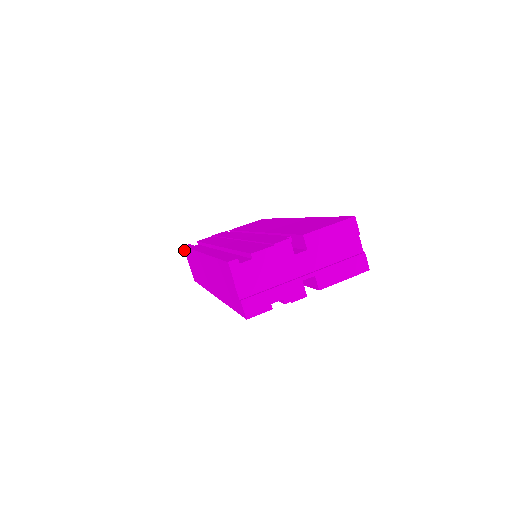
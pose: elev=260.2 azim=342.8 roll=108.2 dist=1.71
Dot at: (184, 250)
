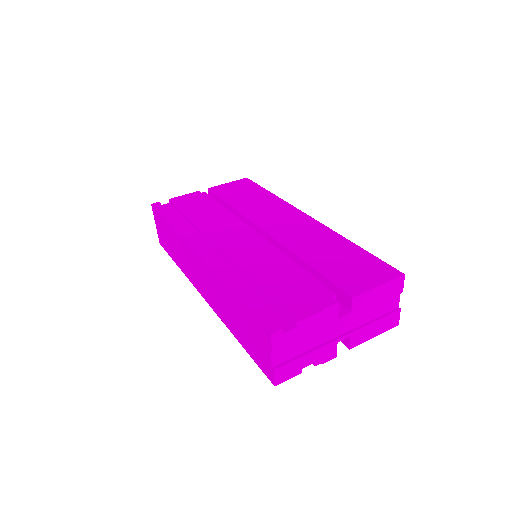
Dot at: (153, 209)
